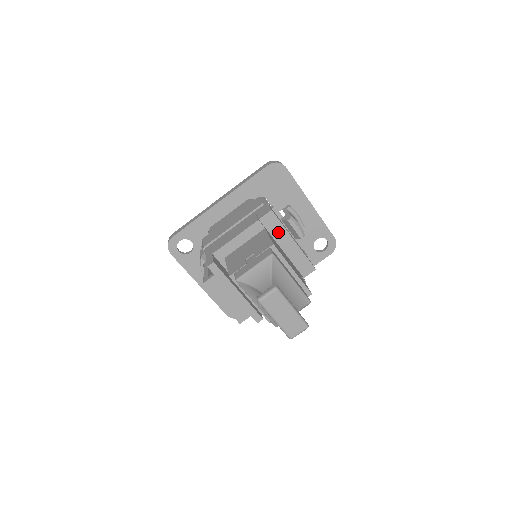
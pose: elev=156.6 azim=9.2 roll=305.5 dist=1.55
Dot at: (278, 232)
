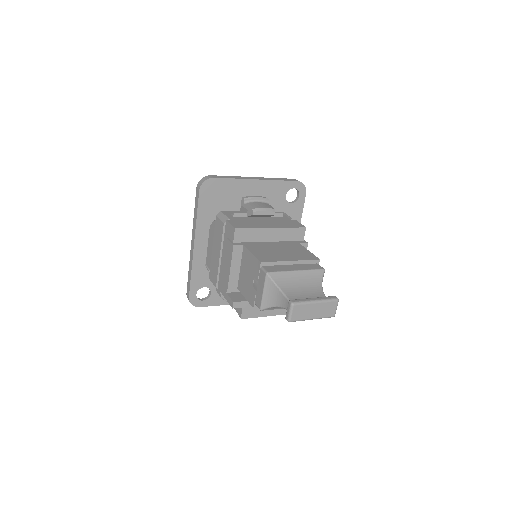
Dot at: (255, 235)
